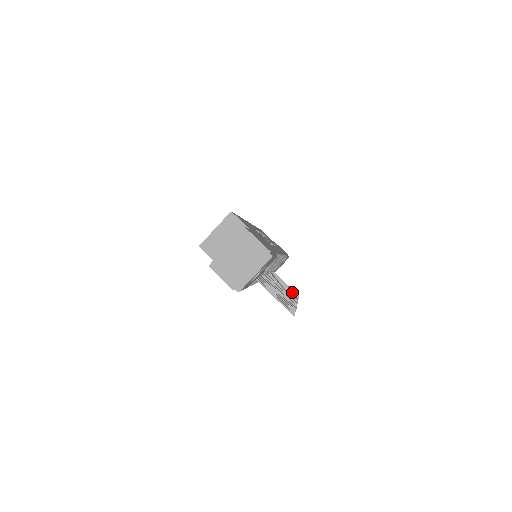
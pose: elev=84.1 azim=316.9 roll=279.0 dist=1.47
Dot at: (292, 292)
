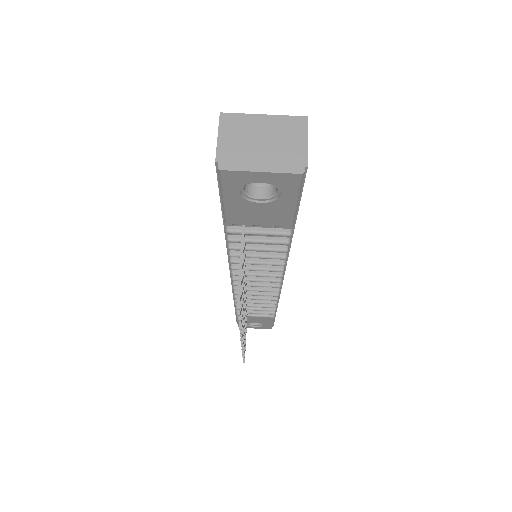
Dot at: occluded
